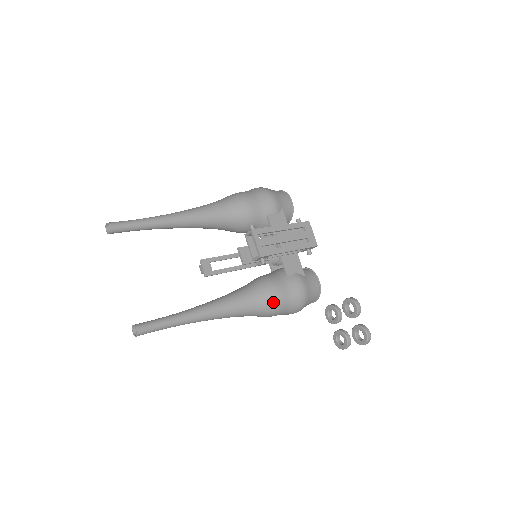
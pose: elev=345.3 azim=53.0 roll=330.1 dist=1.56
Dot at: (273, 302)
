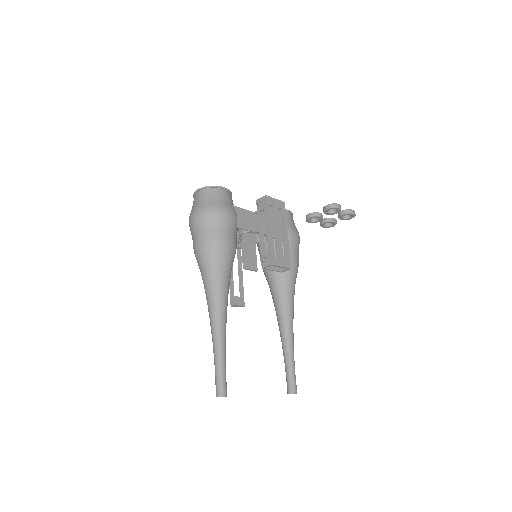
Dot at: (297, 266)
